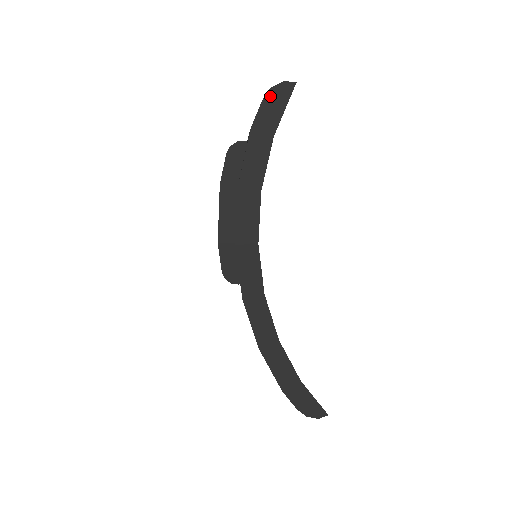
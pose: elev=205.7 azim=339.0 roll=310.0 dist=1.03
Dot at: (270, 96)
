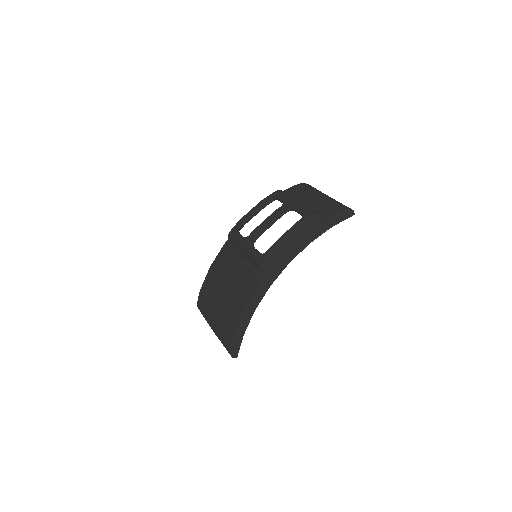
Dot at: (346, 211)
